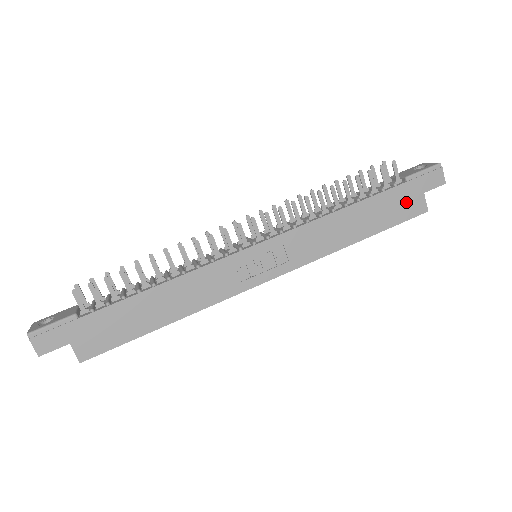
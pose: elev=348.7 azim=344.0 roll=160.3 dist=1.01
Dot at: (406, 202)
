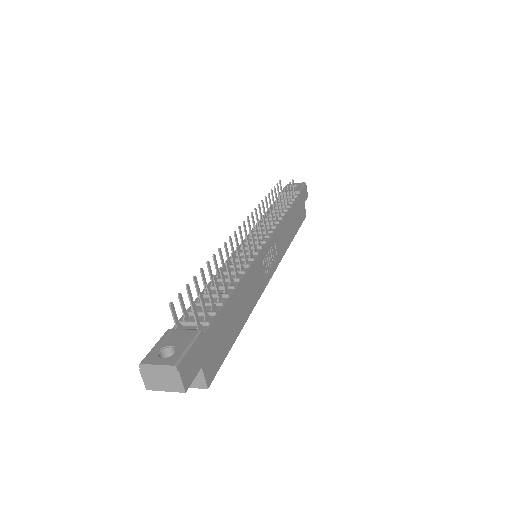
Dot at: (301, 209)
